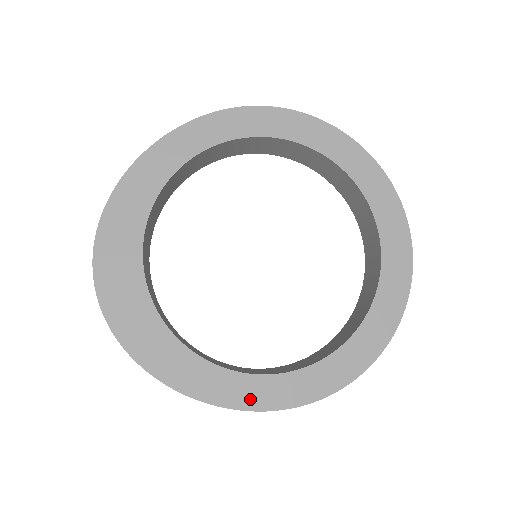
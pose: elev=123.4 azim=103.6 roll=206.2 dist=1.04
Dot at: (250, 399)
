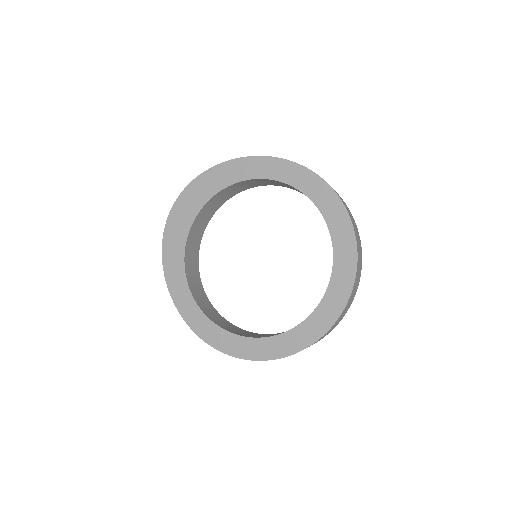
Dot at: (189, 316)
